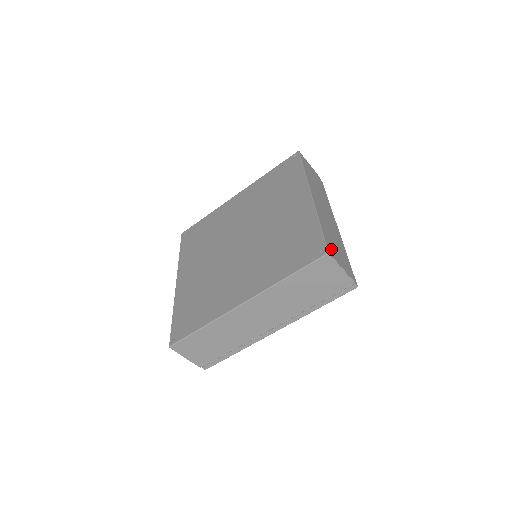
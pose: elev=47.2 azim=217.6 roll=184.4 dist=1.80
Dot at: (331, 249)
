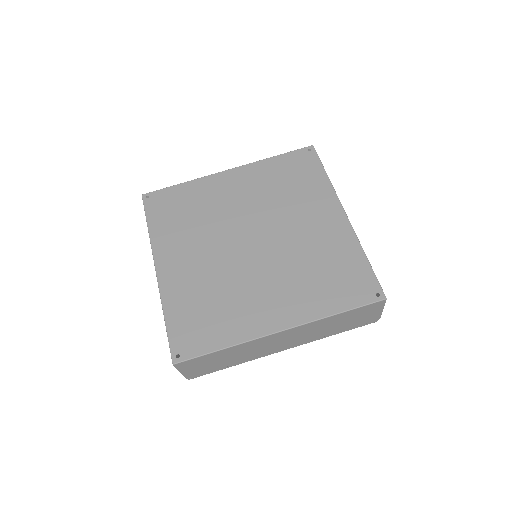
Dot at: occluded
